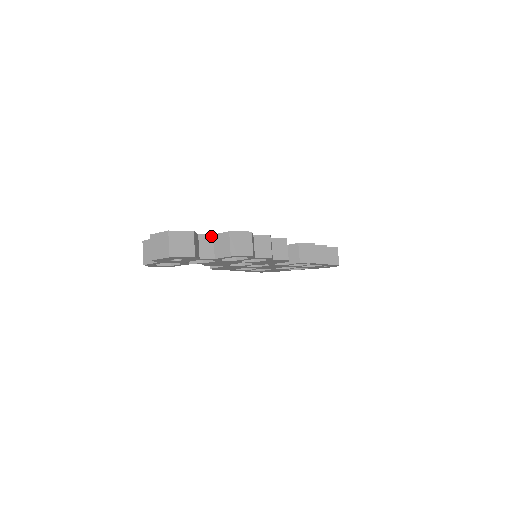
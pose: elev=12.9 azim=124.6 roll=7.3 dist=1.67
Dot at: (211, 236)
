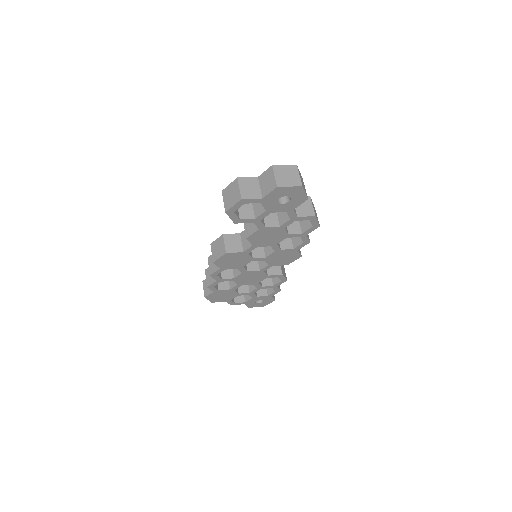
Dot at: occluded
